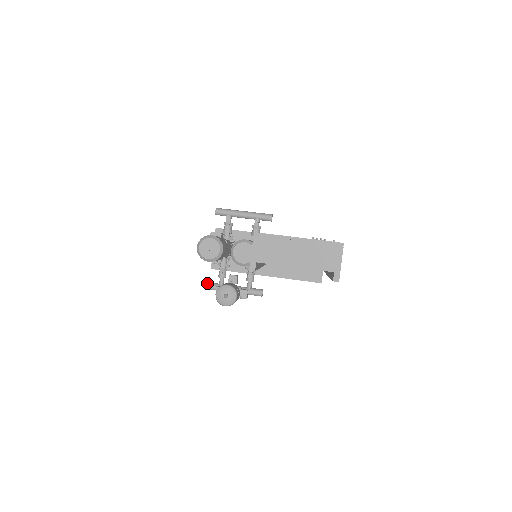
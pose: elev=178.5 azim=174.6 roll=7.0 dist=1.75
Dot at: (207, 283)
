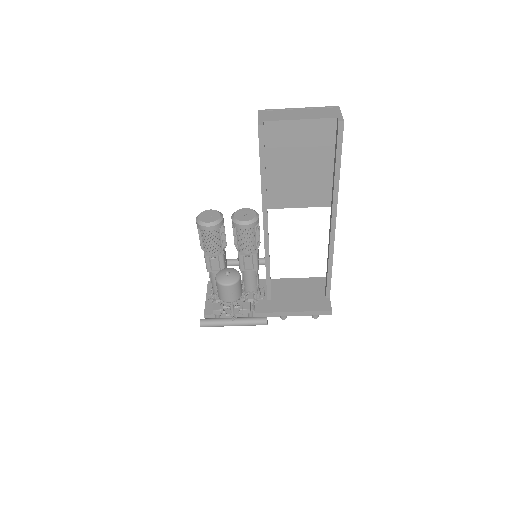
Dot at: occluded
